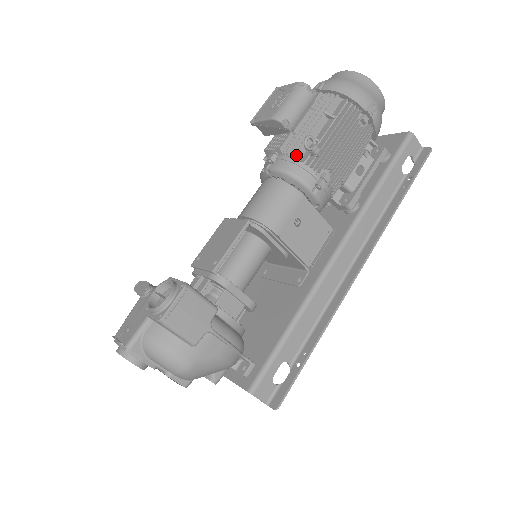
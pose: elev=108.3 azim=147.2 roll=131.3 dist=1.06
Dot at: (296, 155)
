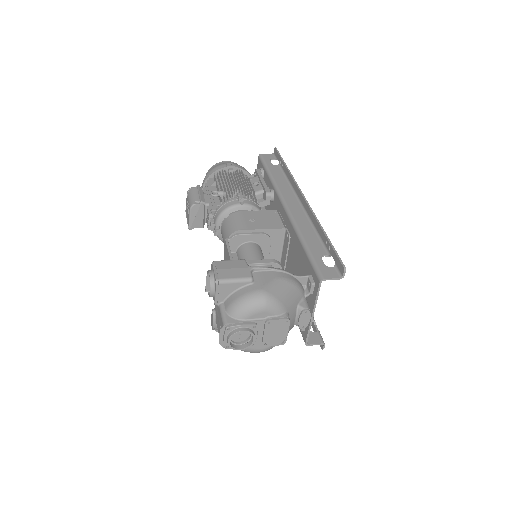
Dot at: (216, 205)
